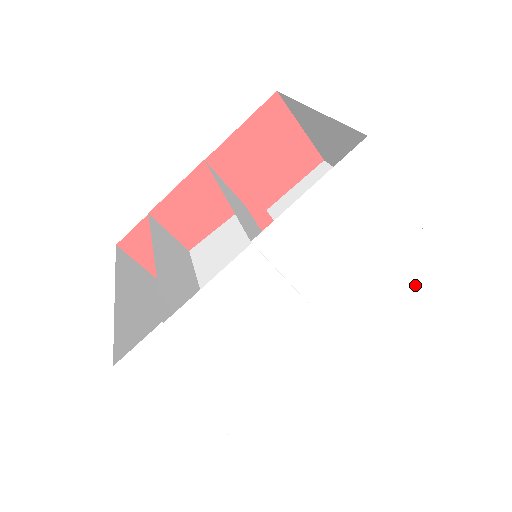
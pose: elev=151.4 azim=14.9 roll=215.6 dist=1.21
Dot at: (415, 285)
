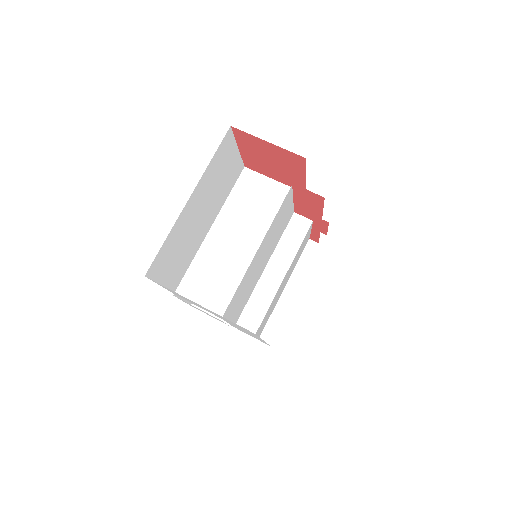
Dot at: occluded
